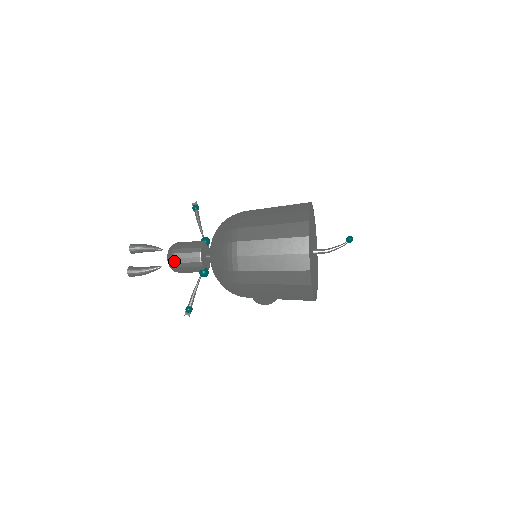
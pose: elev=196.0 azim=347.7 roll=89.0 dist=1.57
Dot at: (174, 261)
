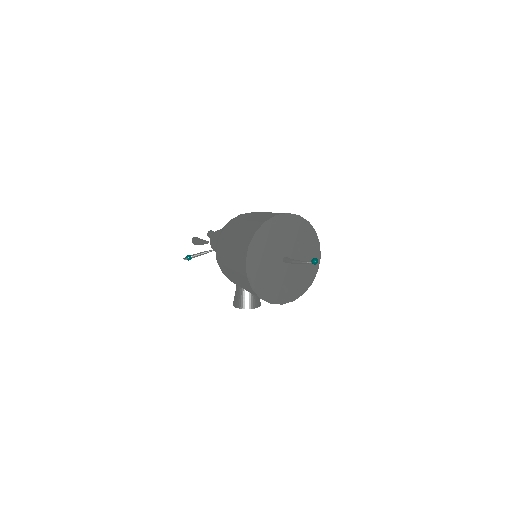
Dot at: (214, 233)
